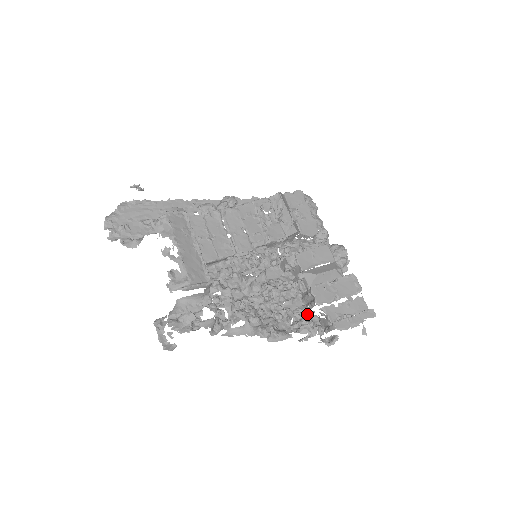
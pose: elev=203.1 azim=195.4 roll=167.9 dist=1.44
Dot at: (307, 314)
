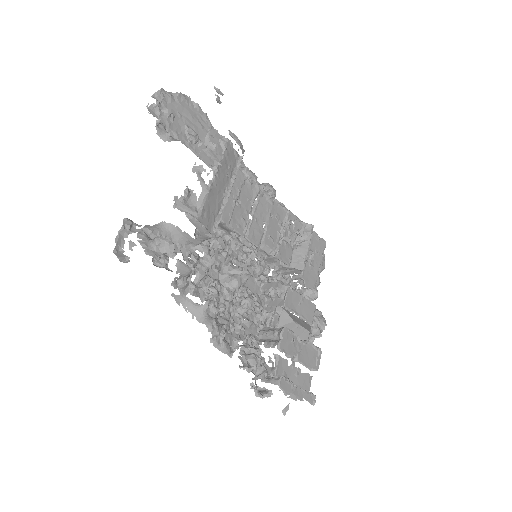
Dot at: occluded
